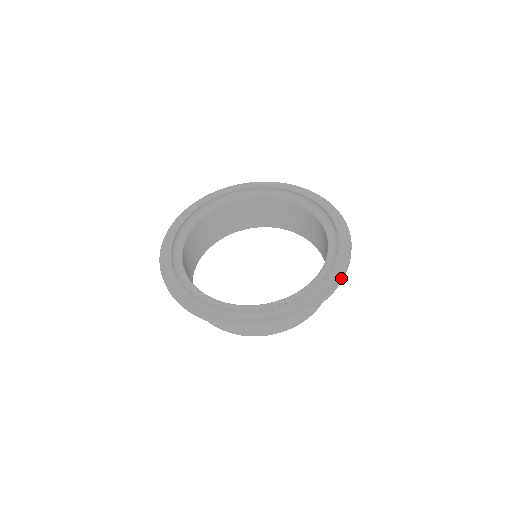
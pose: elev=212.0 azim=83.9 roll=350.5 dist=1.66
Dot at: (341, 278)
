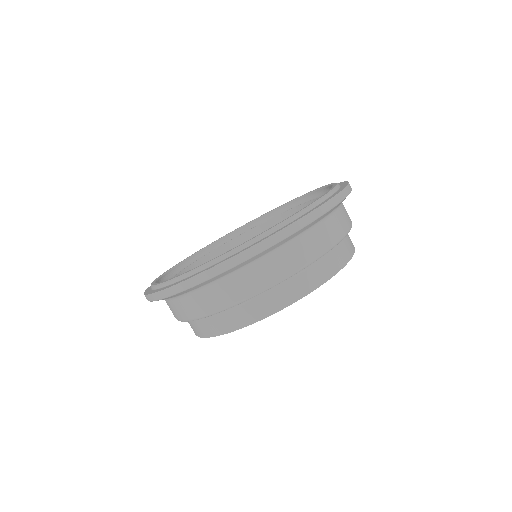
Dot at: (331, 198)
